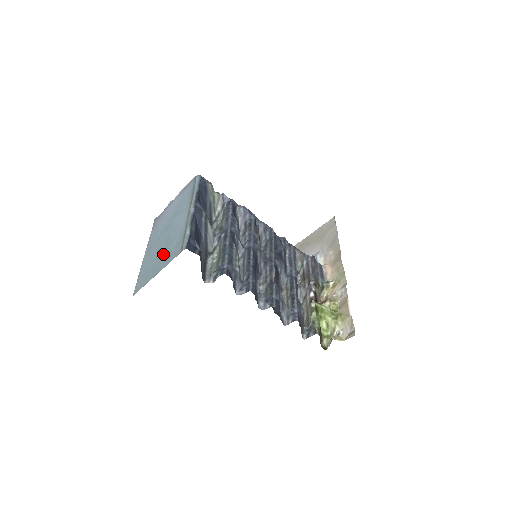
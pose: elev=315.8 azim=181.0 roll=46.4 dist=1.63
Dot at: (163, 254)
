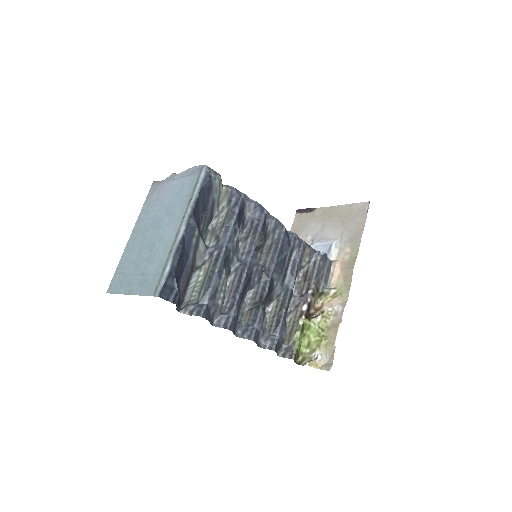
Dot at: (141, 269)
